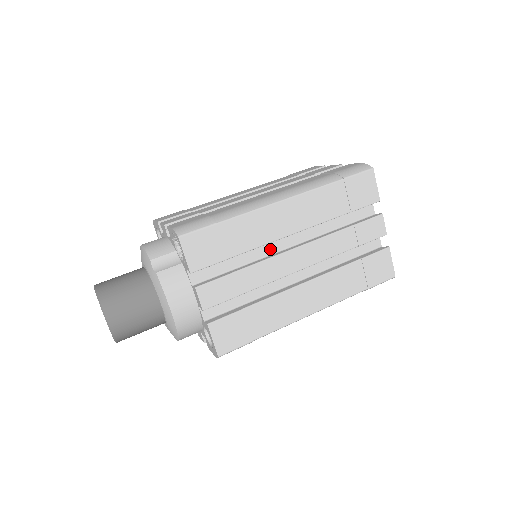
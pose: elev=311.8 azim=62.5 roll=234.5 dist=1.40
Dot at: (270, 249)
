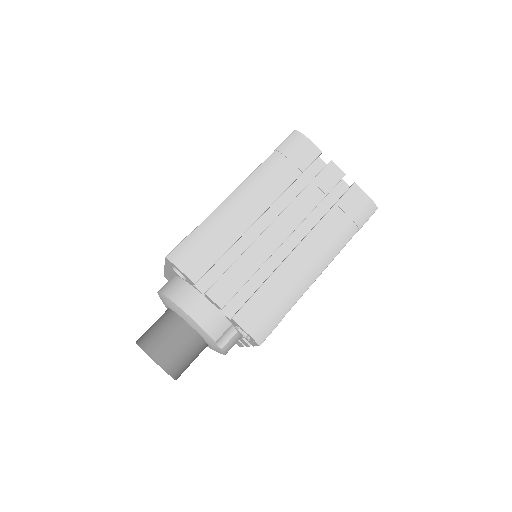
Dot at: occluded
